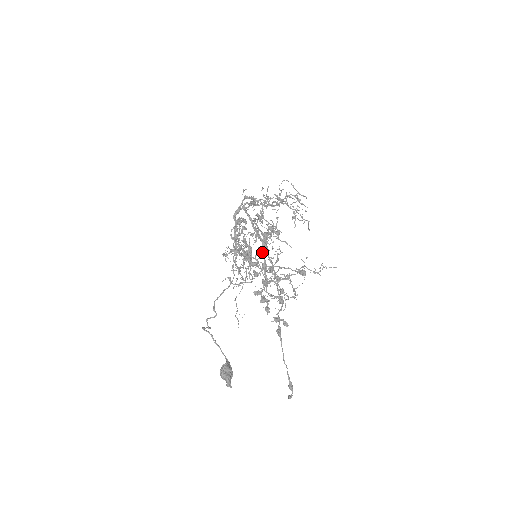
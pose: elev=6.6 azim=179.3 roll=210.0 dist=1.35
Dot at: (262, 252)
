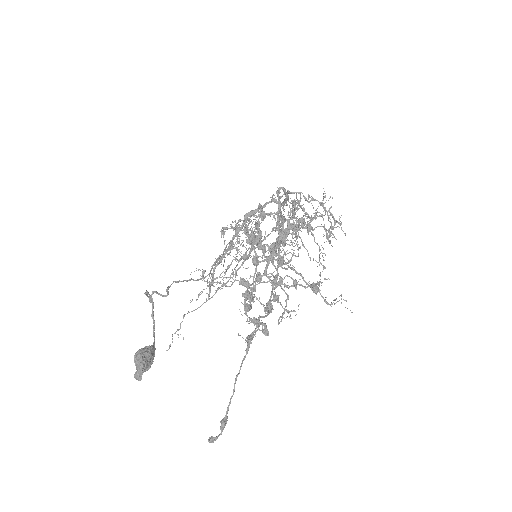
Dot at: (276, 243)
